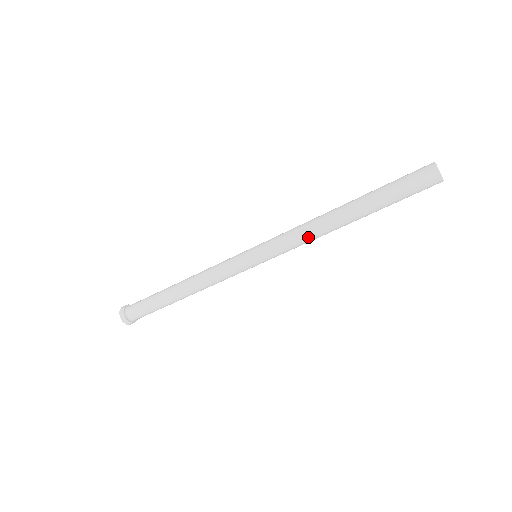
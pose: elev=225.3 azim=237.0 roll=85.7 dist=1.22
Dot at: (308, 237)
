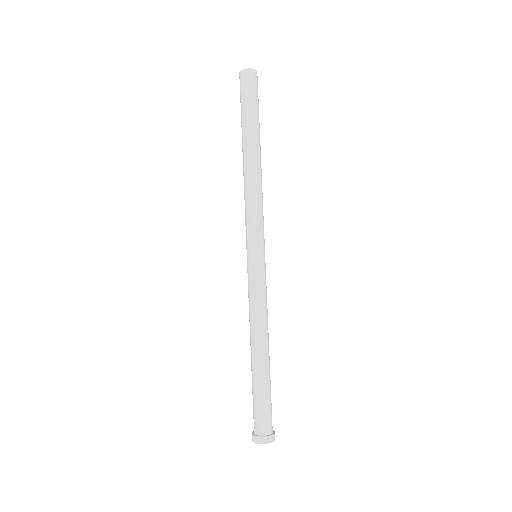
Dot at: (254, 195)
